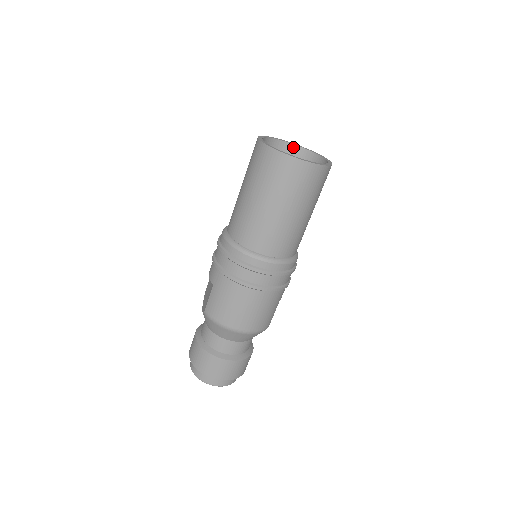
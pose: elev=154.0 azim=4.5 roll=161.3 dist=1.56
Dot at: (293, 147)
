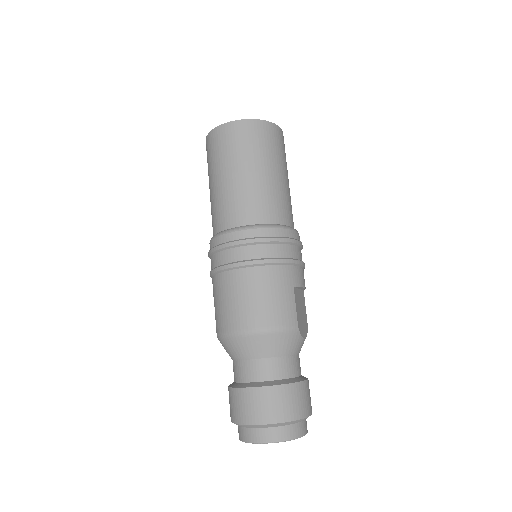
Dot at: occluded
